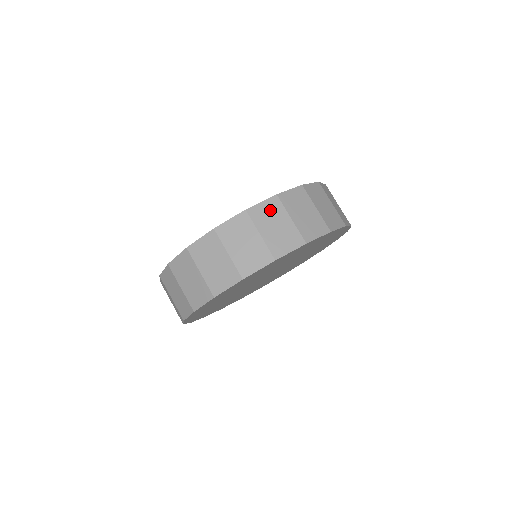
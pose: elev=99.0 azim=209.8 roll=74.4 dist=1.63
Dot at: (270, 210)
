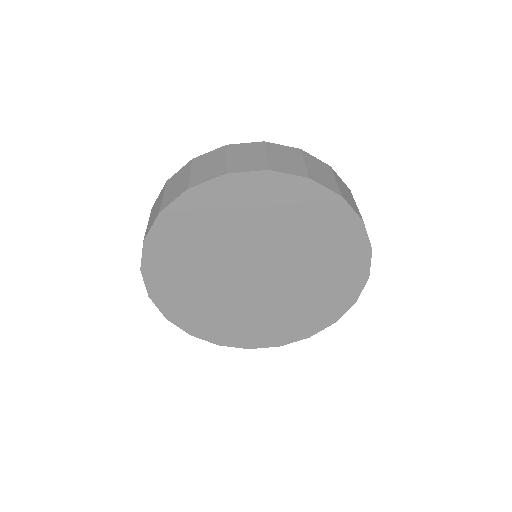
Dot at: occluded
